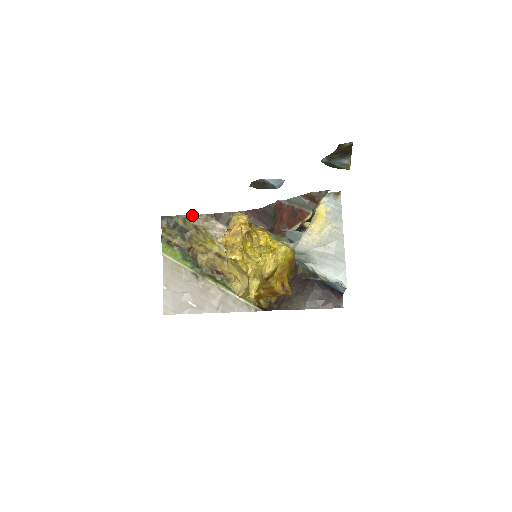
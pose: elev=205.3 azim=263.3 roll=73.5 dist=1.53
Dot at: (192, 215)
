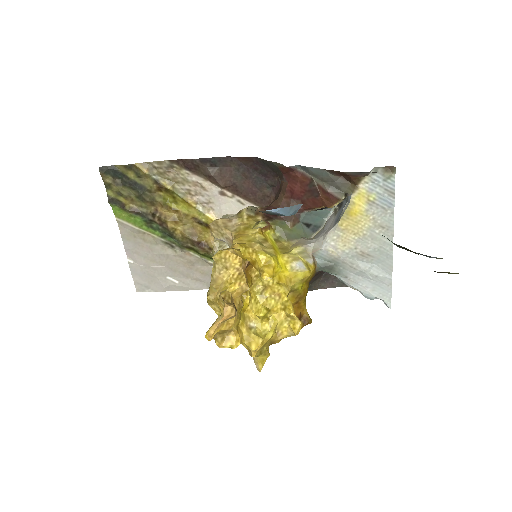
Dot at: (147, 162)
